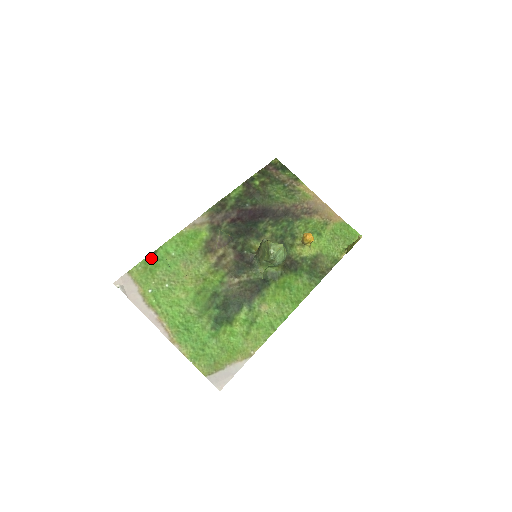
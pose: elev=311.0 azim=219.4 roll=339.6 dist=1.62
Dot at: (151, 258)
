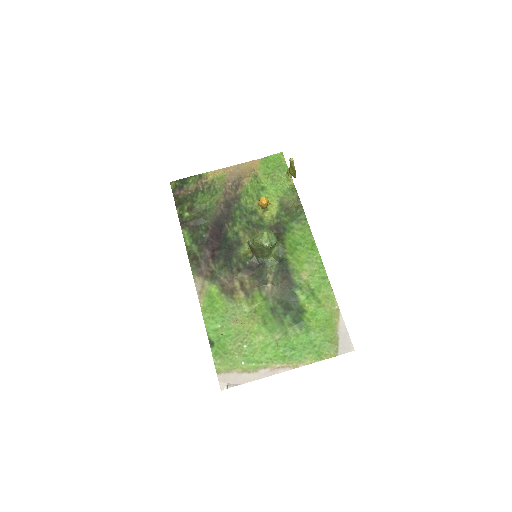
Dot at: (214, 347)
